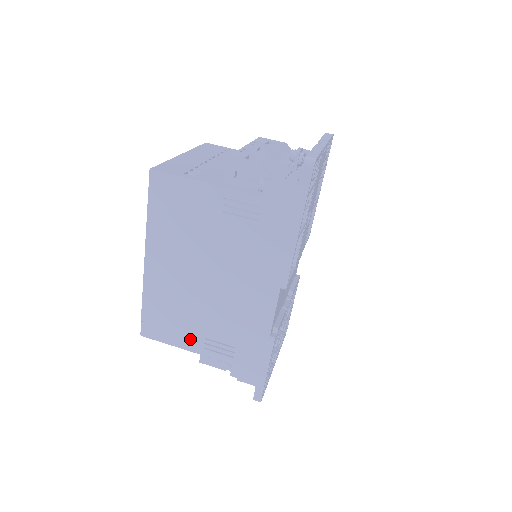
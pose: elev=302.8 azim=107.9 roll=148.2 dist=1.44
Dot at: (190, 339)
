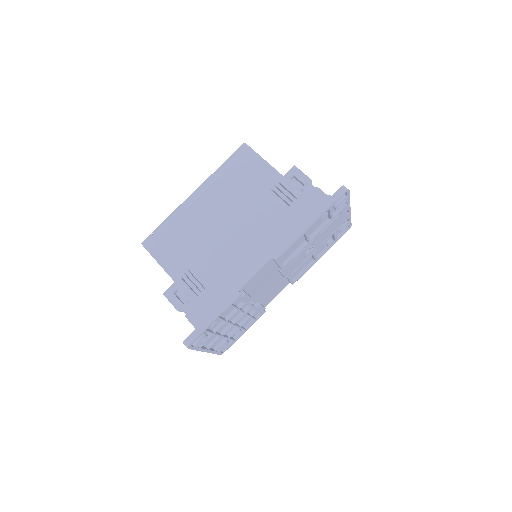
Dot at: (176, 264)
